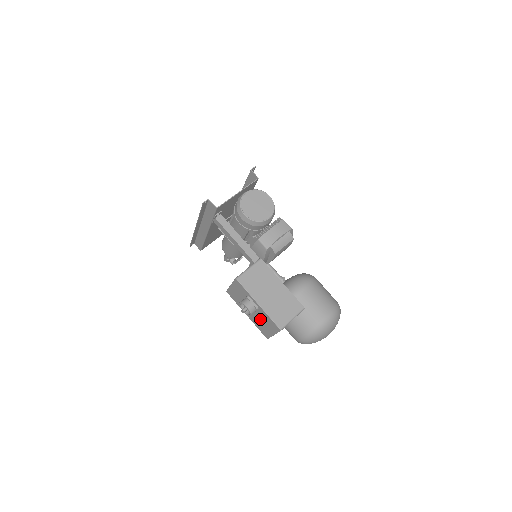
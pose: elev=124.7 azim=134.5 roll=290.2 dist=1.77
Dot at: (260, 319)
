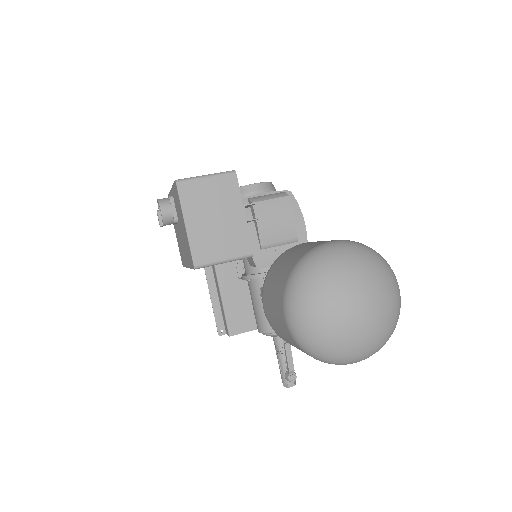
Dot at: (181, 226)
